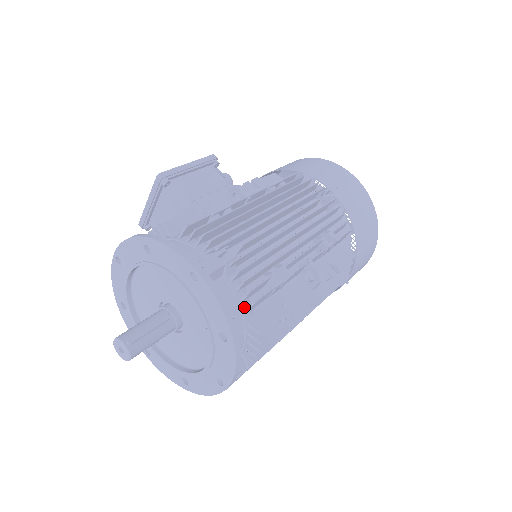
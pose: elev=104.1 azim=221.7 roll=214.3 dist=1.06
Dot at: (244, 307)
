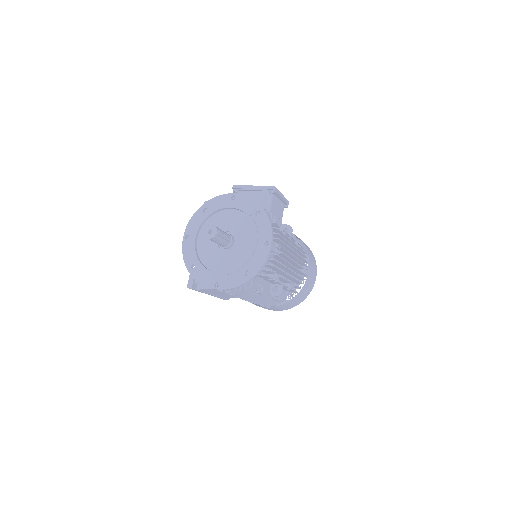
Dot at: occluded
